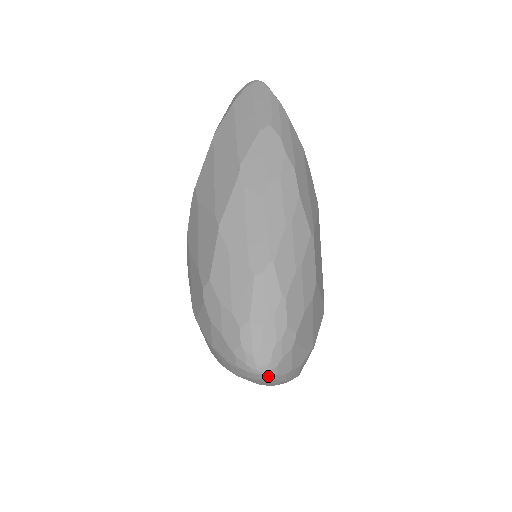
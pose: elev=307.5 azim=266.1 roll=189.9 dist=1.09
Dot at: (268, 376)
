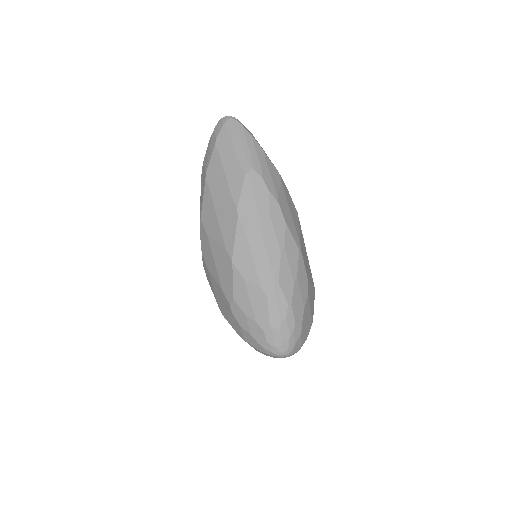
Dot at: (288, 356)
